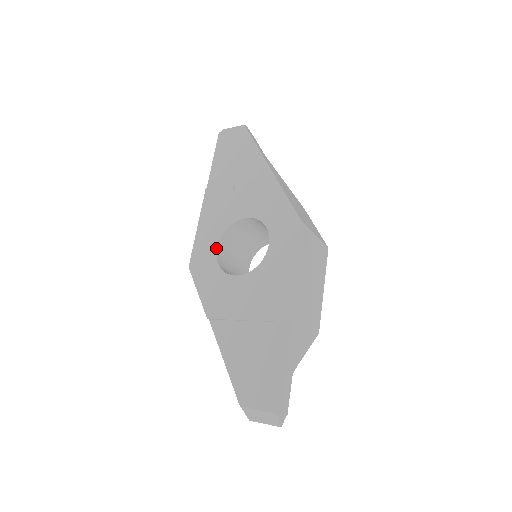
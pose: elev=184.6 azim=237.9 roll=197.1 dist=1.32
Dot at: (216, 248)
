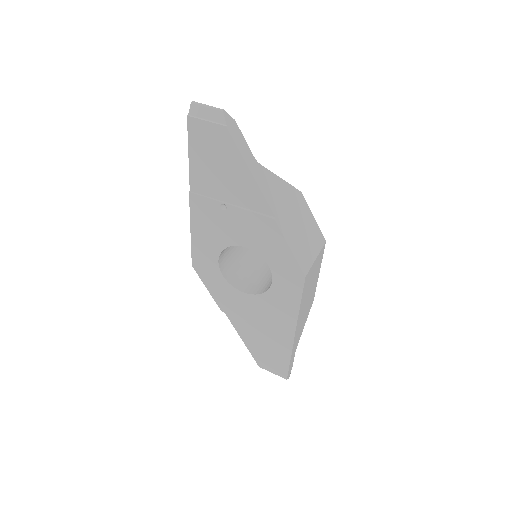
Dot at: (217, 262)
